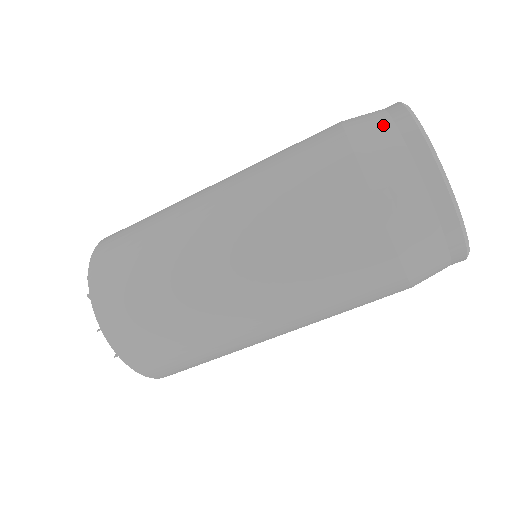
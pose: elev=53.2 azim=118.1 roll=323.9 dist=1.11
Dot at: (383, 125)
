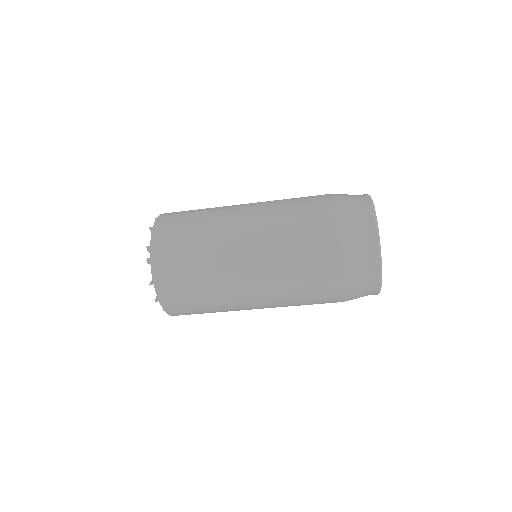
Dot at: (358, 216)
